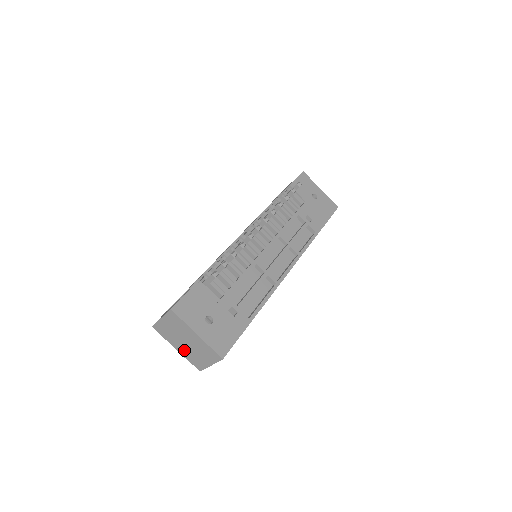
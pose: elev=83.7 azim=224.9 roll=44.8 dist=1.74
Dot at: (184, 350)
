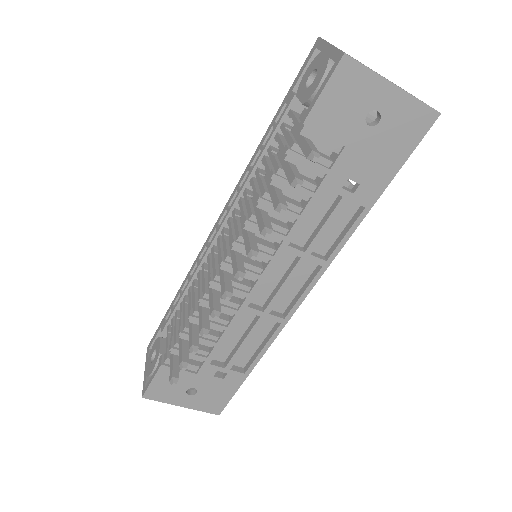
Dot at: occluded
